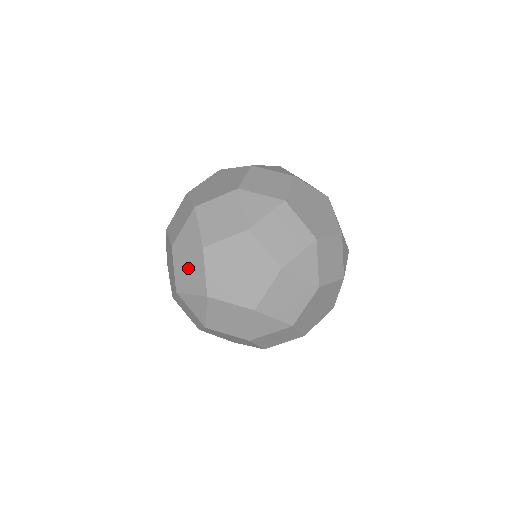
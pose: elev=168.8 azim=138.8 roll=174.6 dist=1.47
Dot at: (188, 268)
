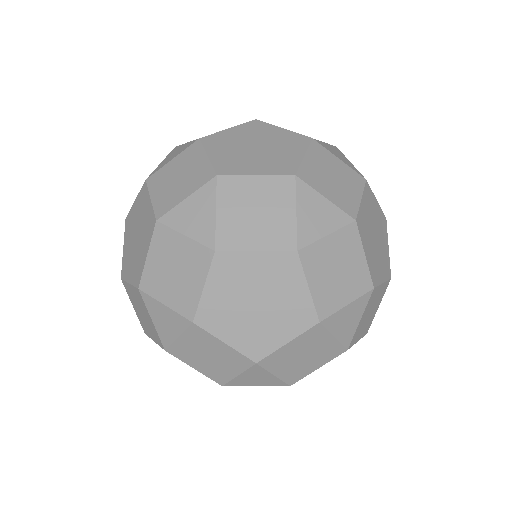
Dot at: occluded
